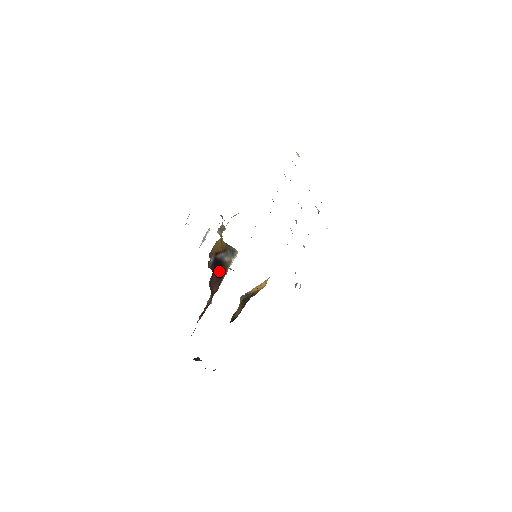
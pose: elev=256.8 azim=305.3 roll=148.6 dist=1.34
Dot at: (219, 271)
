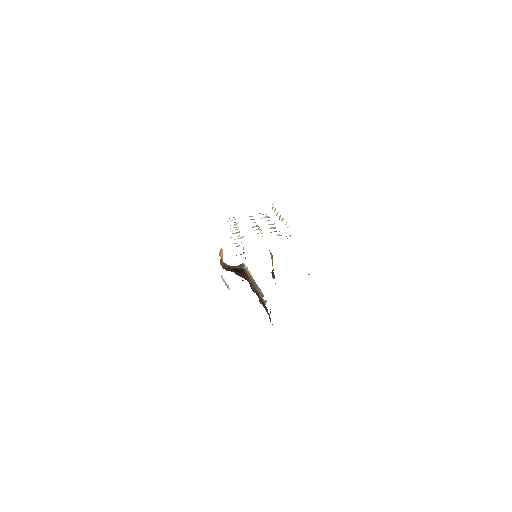
Dot at: (239, 271)
